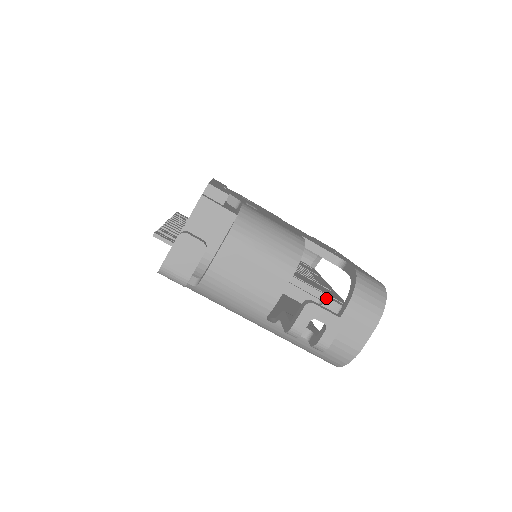
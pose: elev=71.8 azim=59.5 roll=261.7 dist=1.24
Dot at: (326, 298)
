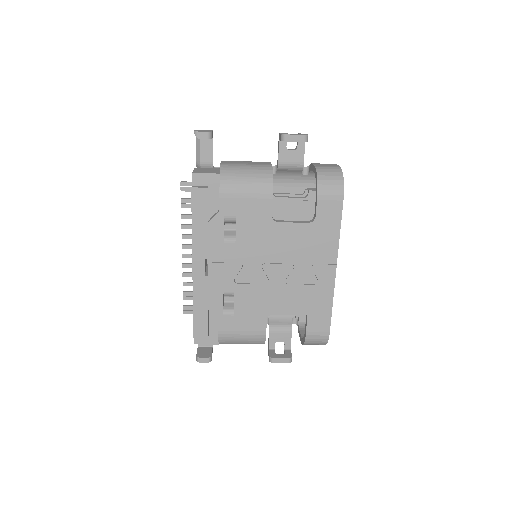
Dot at: (298, 317)
